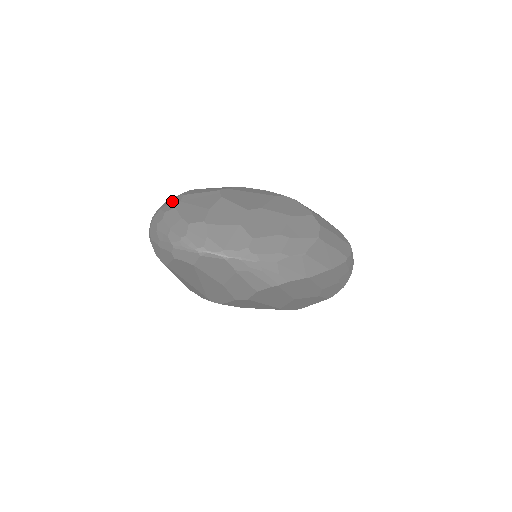
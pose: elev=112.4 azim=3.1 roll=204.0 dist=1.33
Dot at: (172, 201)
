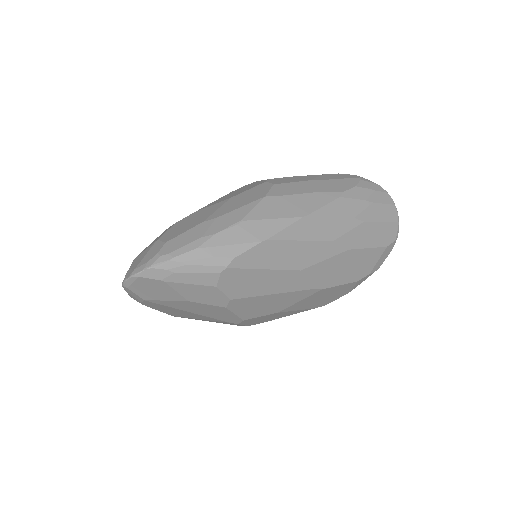
Dot at: occluded
